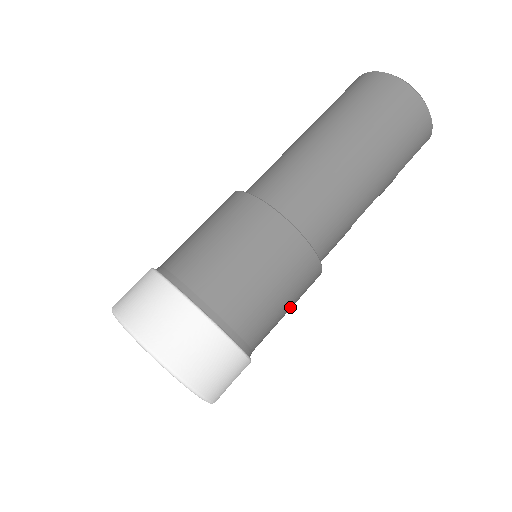
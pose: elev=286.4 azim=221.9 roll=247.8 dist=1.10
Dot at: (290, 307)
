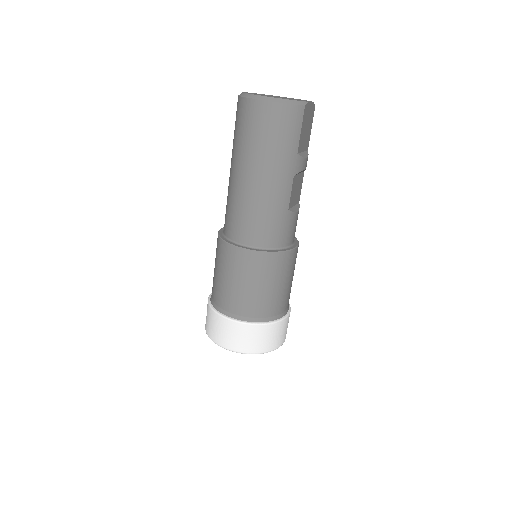
Dot at: (281, 282)
